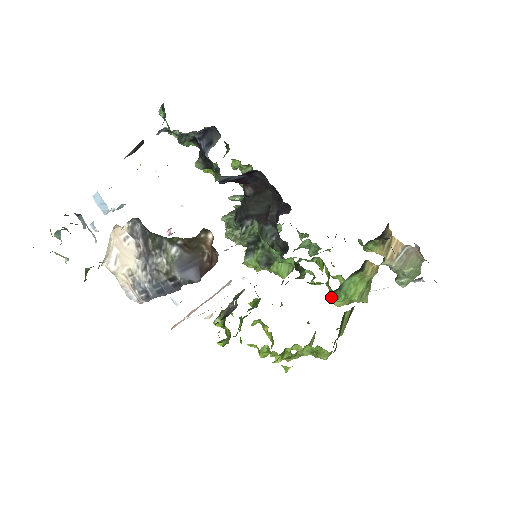
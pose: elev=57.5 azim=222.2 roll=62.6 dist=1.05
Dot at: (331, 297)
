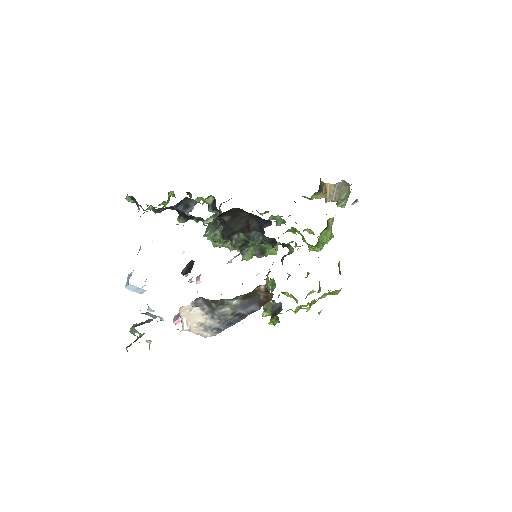
Dot at: (312, 248)
